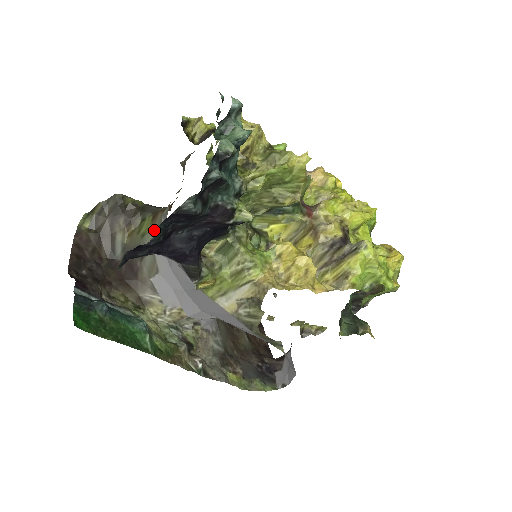
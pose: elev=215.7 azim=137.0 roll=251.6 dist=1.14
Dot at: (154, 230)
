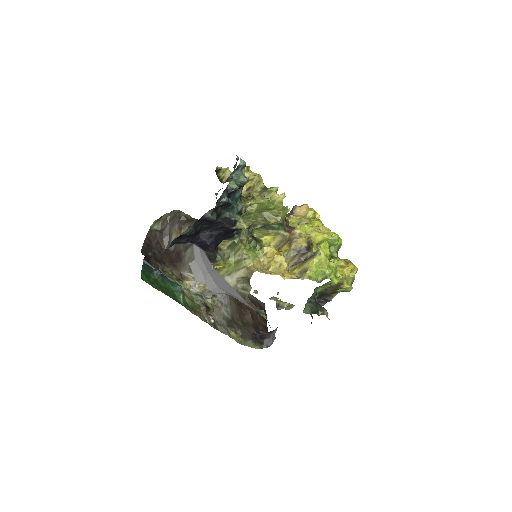
Dot at: occluded
